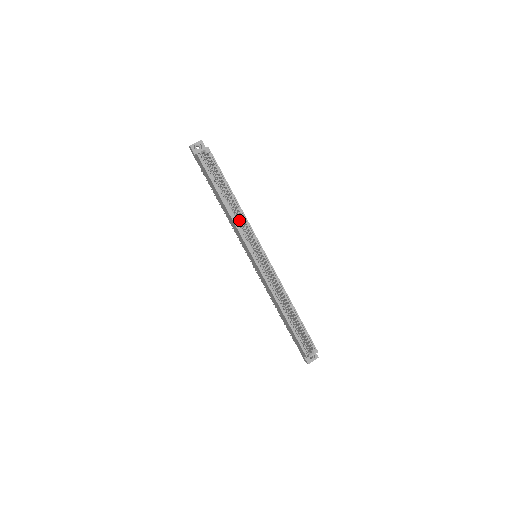
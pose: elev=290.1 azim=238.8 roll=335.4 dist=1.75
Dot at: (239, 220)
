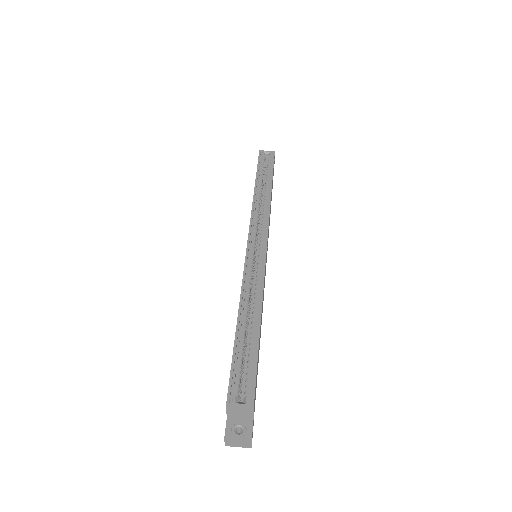
Dot at: occluded
